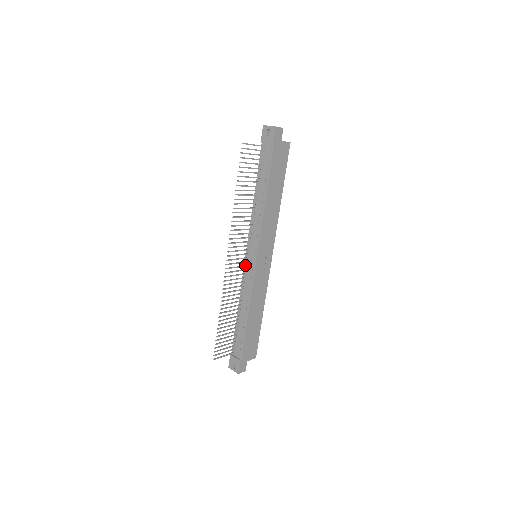
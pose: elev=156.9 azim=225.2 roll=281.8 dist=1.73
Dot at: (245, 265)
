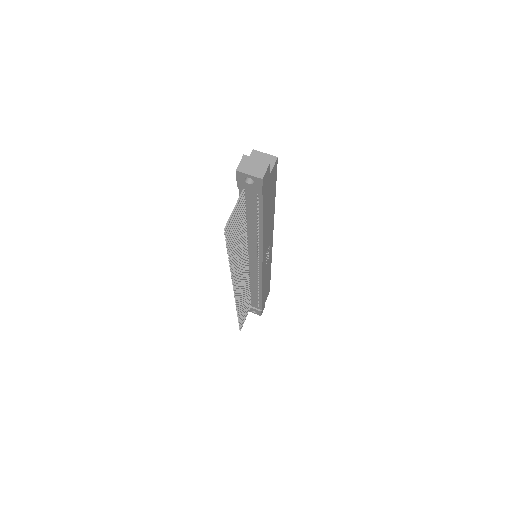
Dot at: (247, 270)
